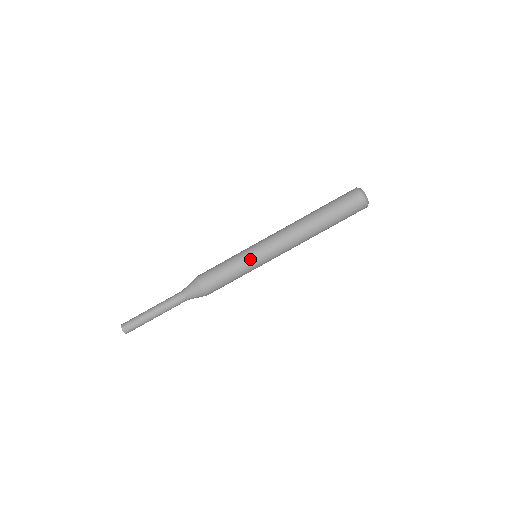
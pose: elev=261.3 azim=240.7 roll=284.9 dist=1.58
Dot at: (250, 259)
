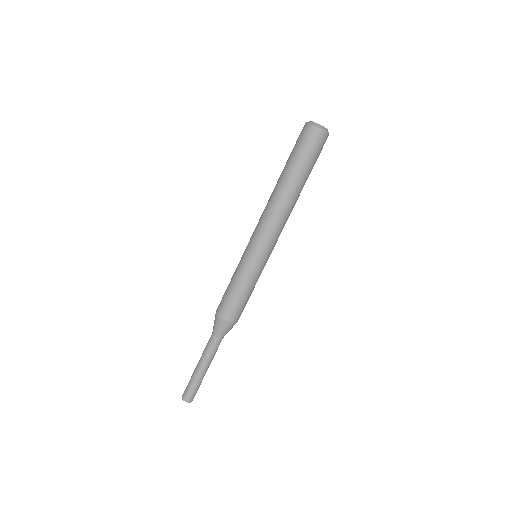
Dot at: (259, 267)
